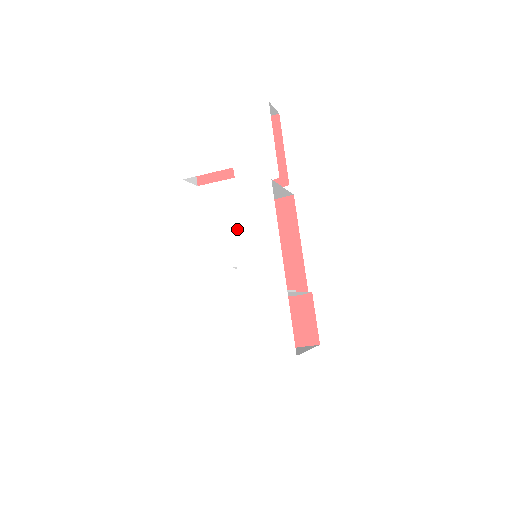
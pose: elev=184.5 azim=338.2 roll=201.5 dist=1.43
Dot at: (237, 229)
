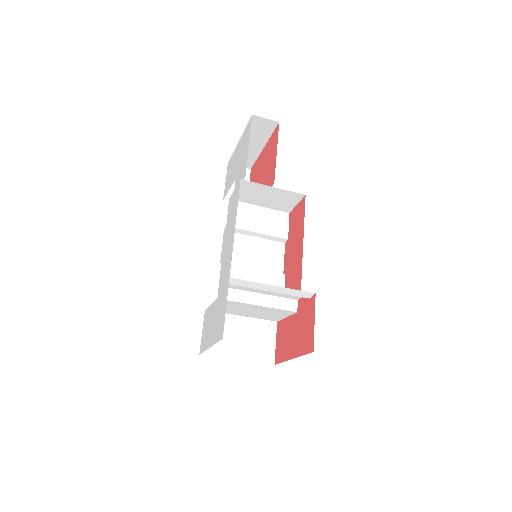
Dot at: (226, 230)
